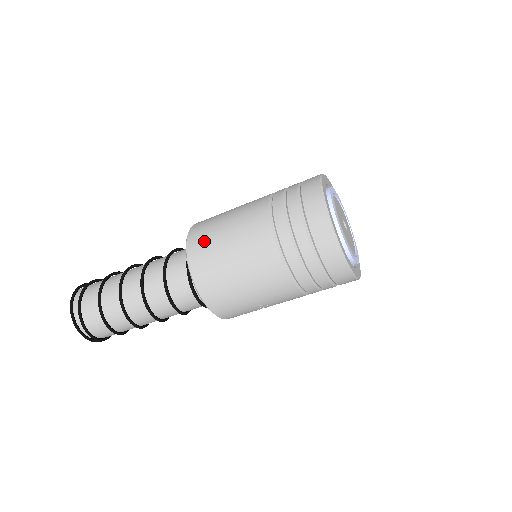
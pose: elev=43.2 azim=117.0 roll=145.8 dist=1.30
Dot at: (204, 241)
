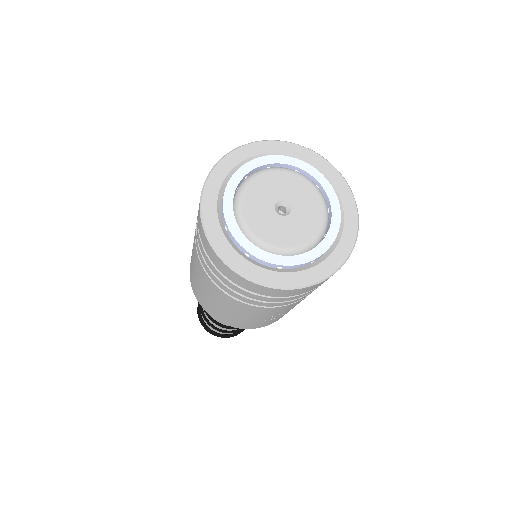
Dot at: (190, 266)
